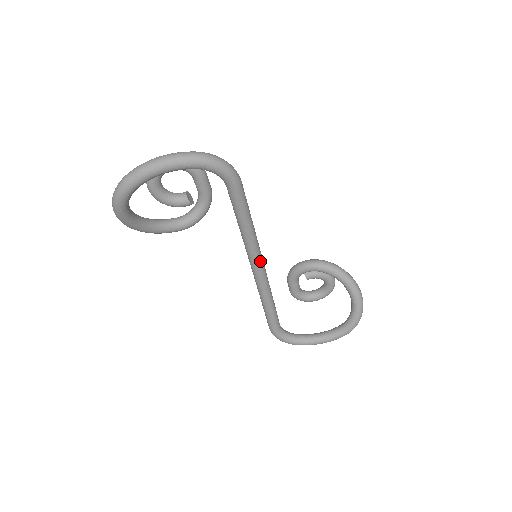
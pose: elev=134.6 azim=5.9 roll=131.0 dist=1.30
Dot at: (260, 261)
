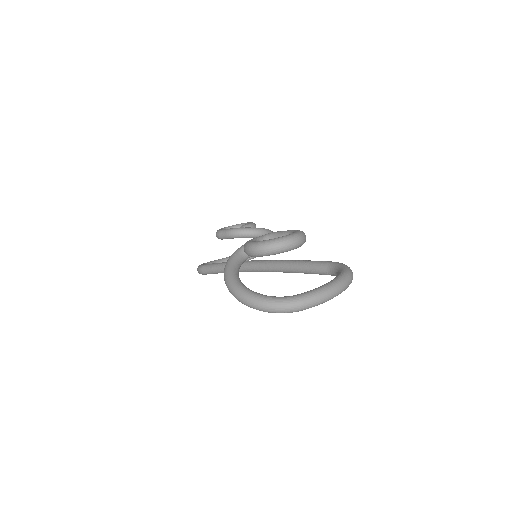
Dot at: occluded
